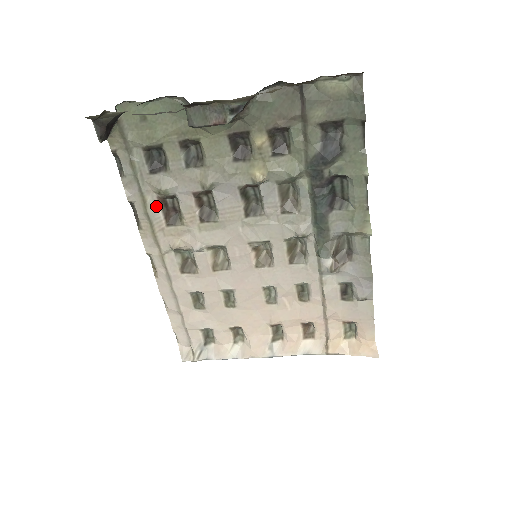
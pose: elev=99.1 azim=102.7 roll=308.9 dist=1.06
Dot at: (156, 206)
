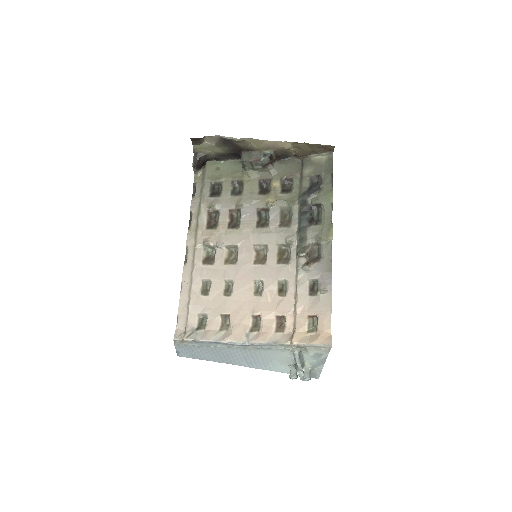
Dot at: (205, 216)
